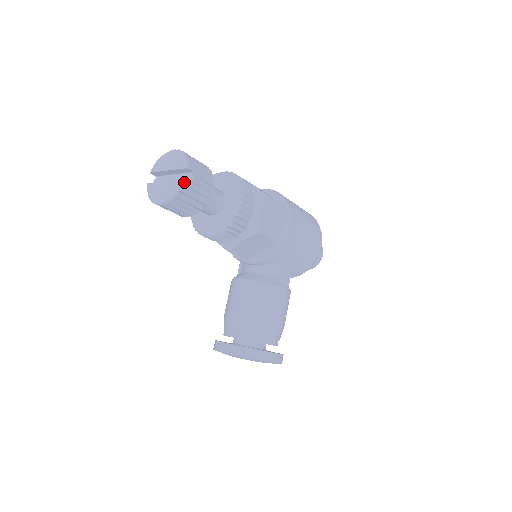
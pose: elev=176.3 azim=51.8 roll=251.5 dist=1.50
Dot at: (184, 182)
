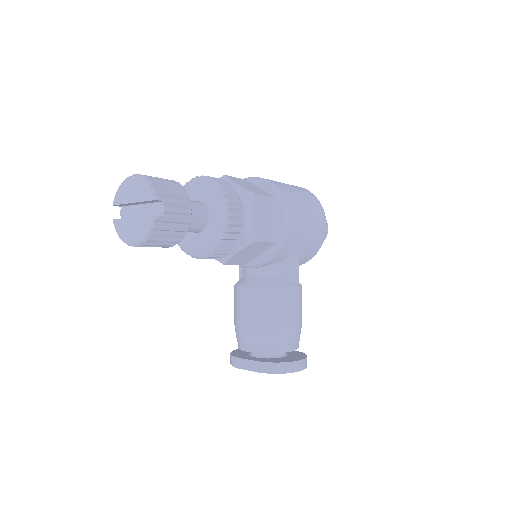
Dot at: (155, 218)
